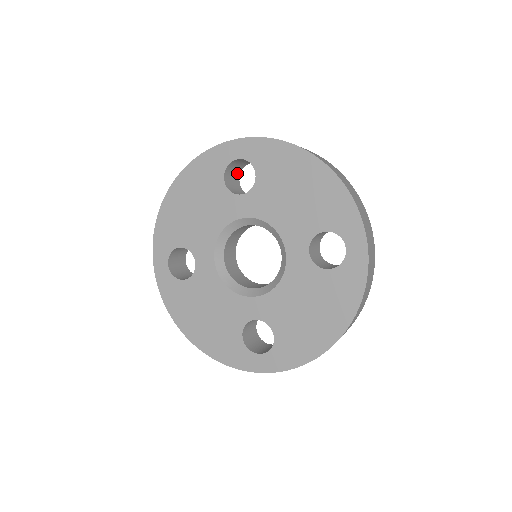
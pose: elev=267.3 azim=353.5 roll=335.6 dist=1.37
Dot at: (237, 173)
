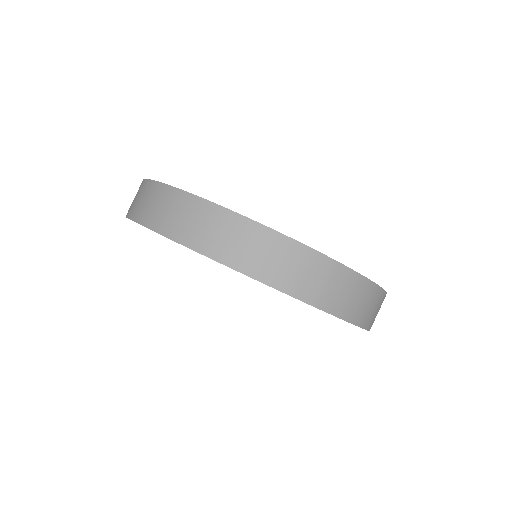
Dot at: occluded
